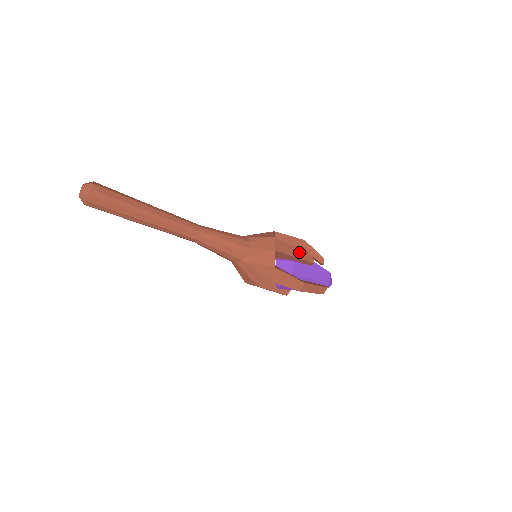
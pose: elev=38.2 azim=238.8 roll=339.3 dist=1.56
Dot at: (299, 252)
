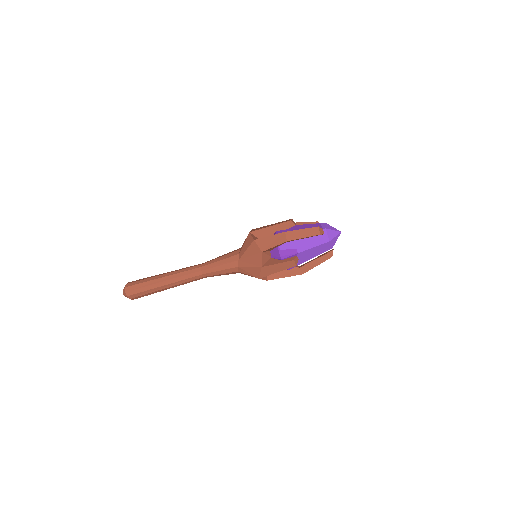
Dot at: occluded
